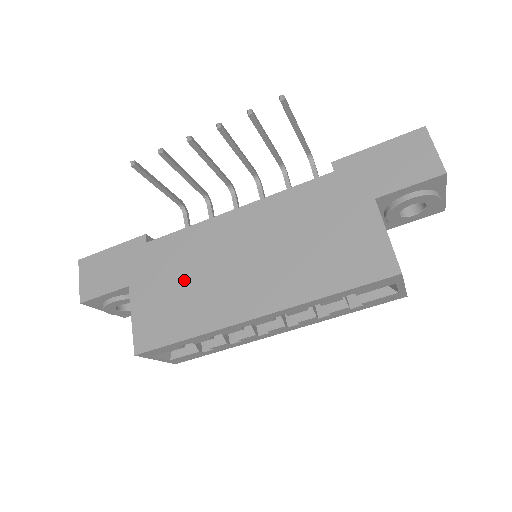
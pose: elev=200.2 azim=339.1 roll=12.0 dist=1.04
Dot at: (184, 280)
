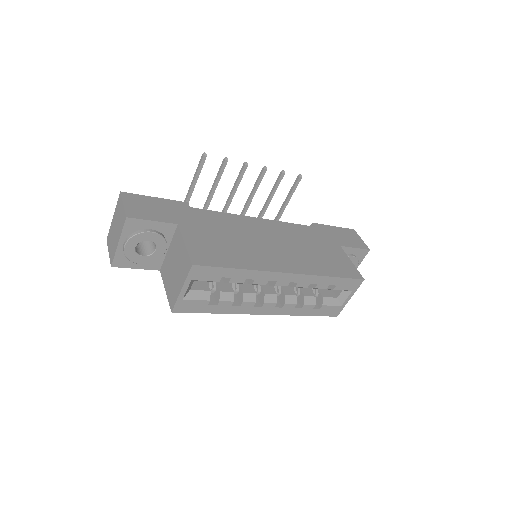
Dot at: (228, 237)
